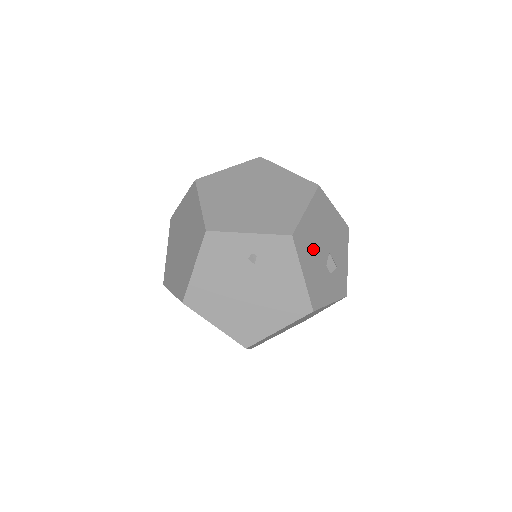
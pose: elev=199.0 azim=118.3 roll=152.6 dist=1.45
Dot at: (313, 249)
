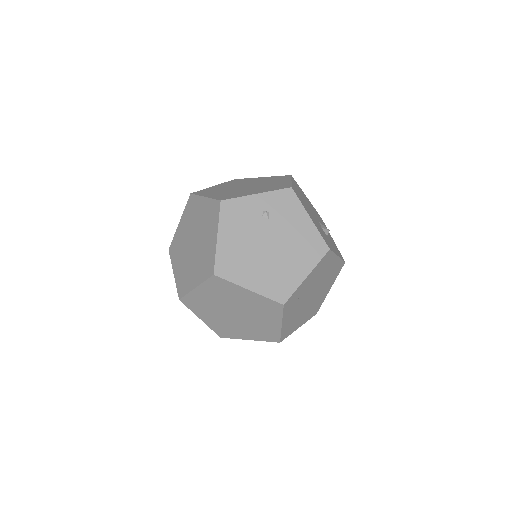
Dot at: (308, 209)
